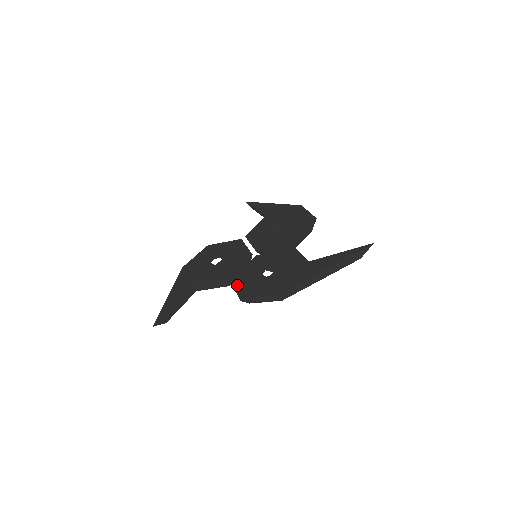
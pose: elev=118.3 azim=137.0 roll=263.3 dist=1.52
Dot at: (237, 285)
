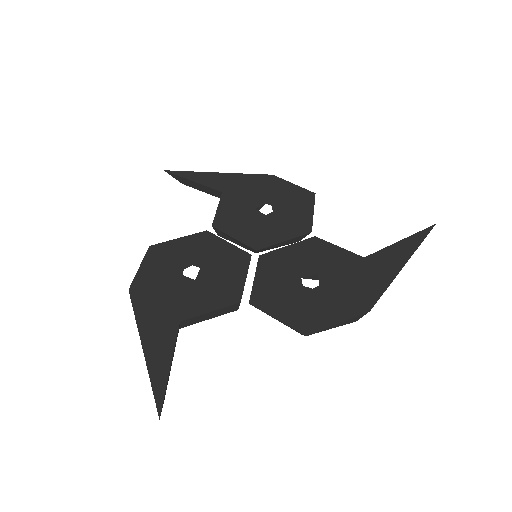
Dot at: (272, 309)
